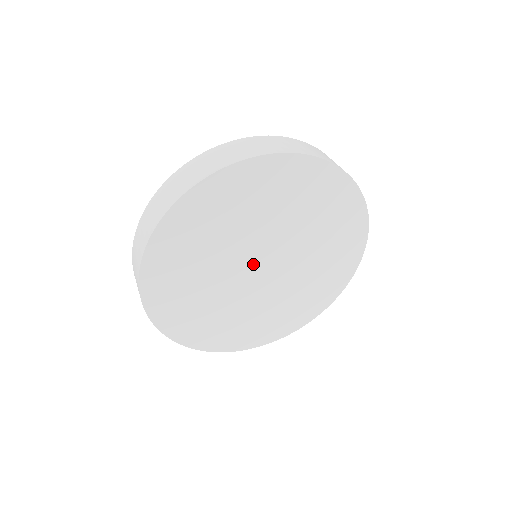
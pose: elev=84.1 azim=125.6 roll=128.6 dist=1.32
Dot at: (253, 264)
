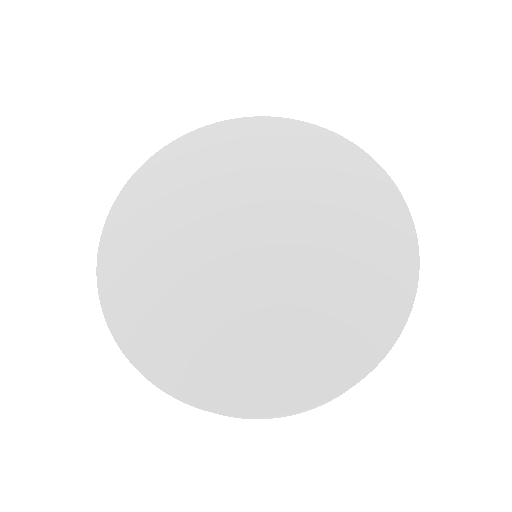
Dot at: (240, 238)
